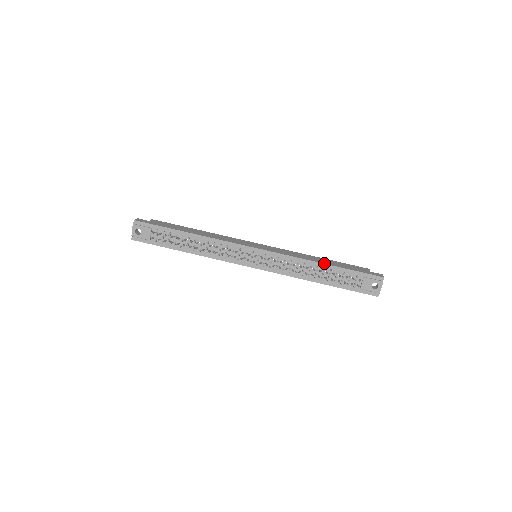
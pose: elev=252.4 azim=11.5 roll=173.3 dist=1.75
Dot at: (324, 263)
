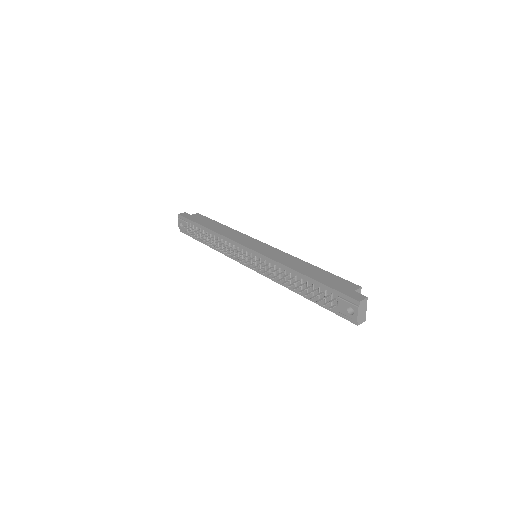
Dot at: (301, 273)
